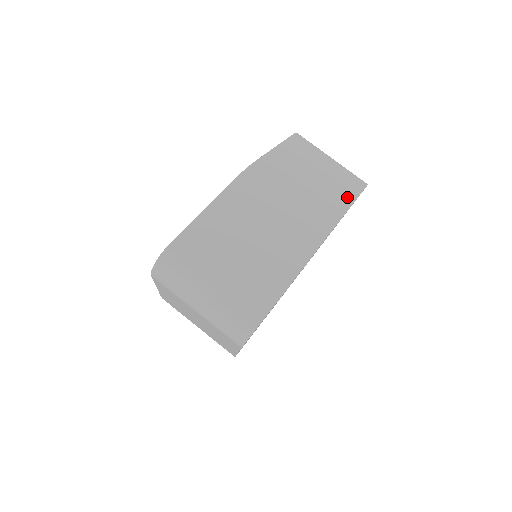
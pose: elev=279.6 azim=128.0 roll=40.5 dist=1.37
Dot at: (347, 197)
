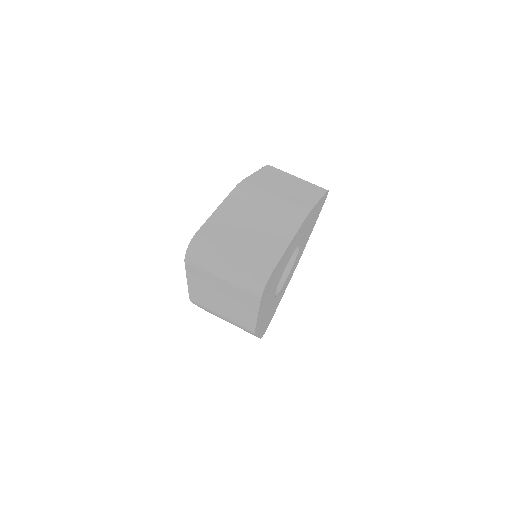
Dot at: (315, 196)
